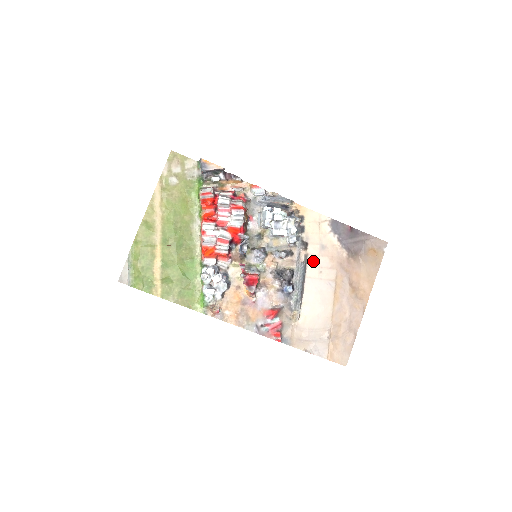
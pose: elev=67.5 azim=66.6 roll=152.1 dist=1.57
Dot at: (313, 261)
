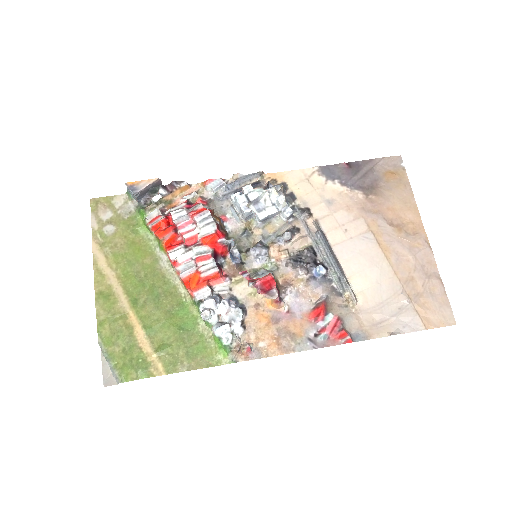
Dot at: (328, 224)
